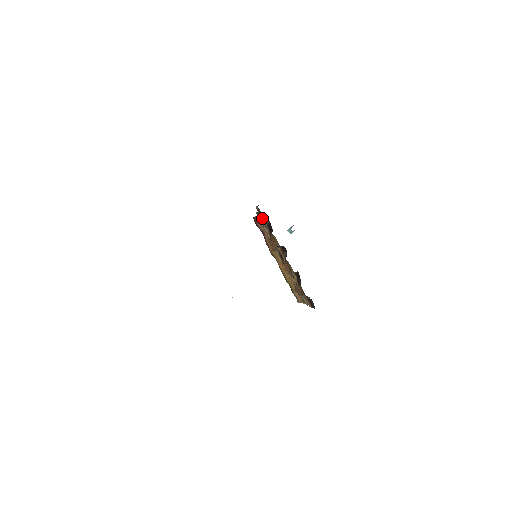
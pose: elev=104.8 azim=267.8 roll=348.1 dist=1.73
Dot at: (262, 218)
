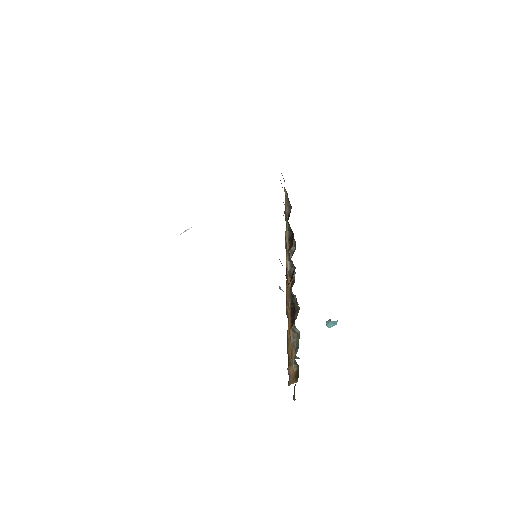
Dot at: occluded
